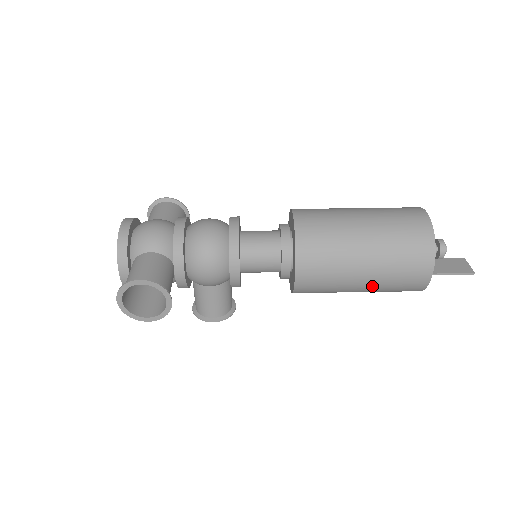
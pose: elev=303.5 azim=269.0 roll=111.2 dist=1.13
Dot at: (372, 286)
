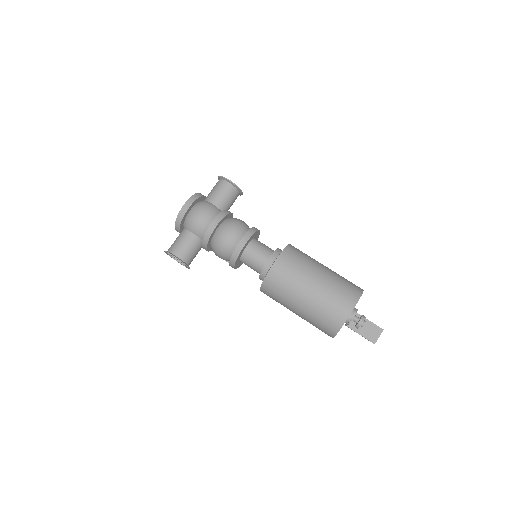
Dot at: occluded
